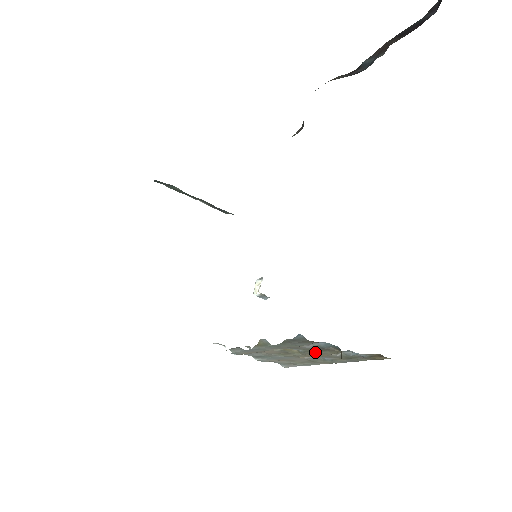
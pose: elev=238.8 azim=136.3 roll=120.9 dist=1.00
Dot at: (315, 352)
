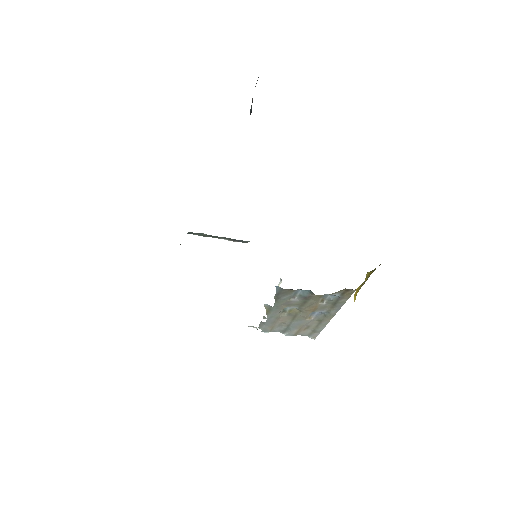
Dot at: (305, 304)
